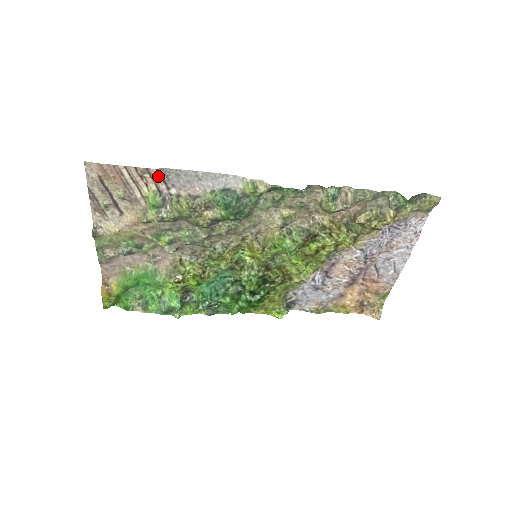
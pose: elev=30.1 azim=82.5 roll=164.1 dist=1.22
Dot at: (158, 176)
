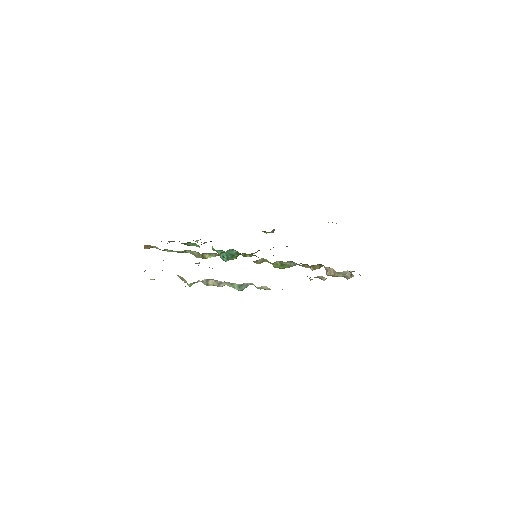
Dot at: occluded
